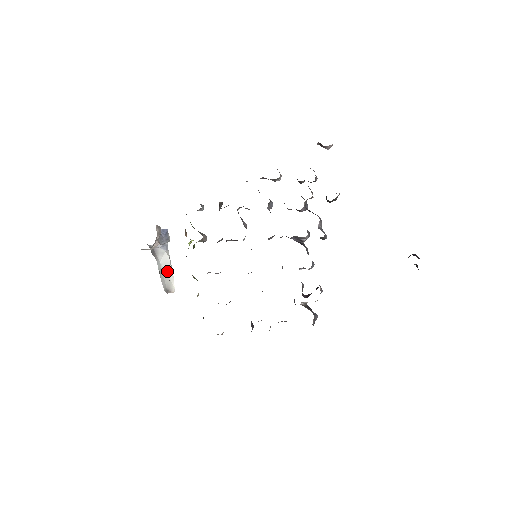
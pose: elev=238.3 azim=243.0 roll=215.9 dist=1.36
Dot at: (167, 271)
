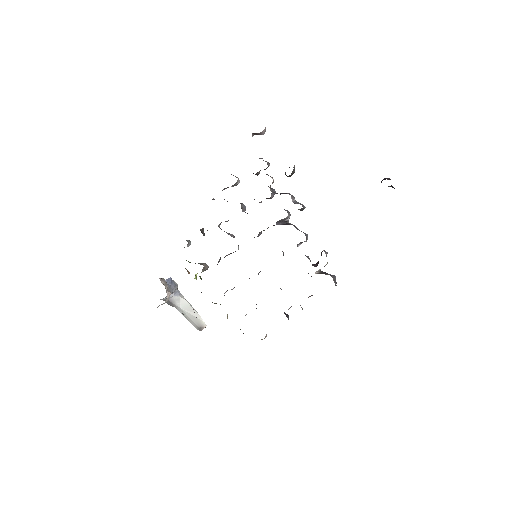
Dot at: (190, 312)
